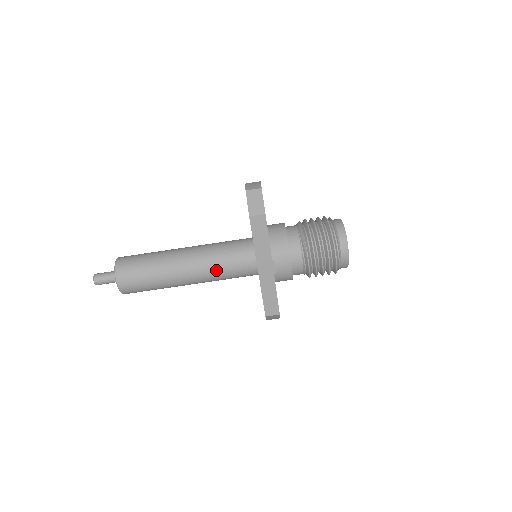
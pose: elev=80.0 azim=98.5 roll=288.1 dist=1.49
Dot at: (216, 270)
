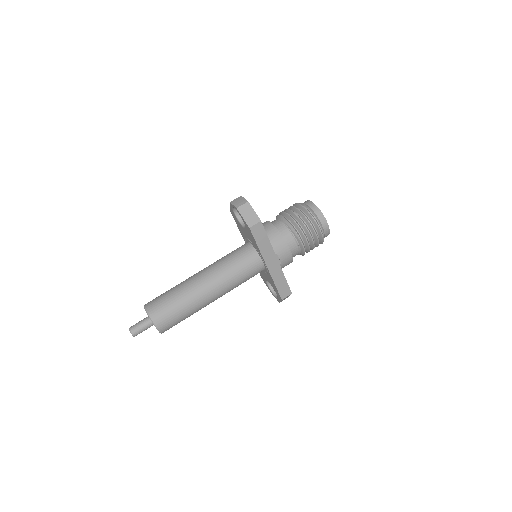
Dot at: (233, 281)
